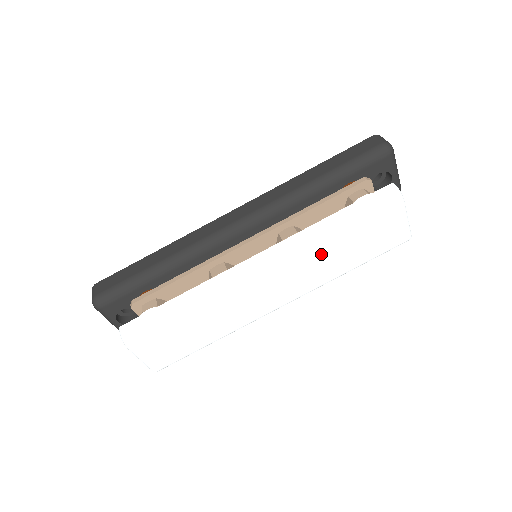
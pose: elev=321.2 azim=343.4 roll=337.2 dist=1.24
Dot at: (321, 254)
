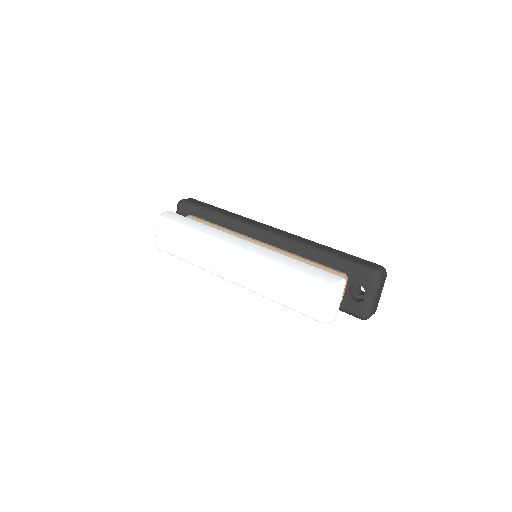
Dot at: (269, 268)
